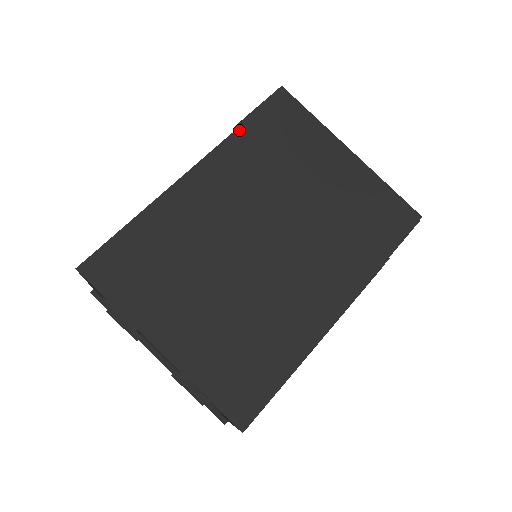
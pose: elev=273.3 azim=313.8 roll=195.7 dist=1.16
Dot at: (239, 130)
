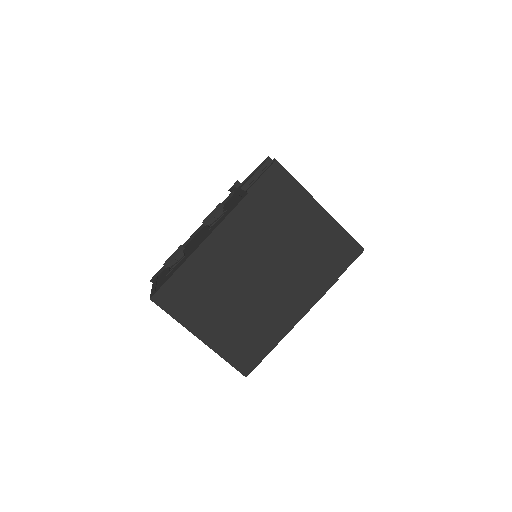
Dot at: (245, 199)
